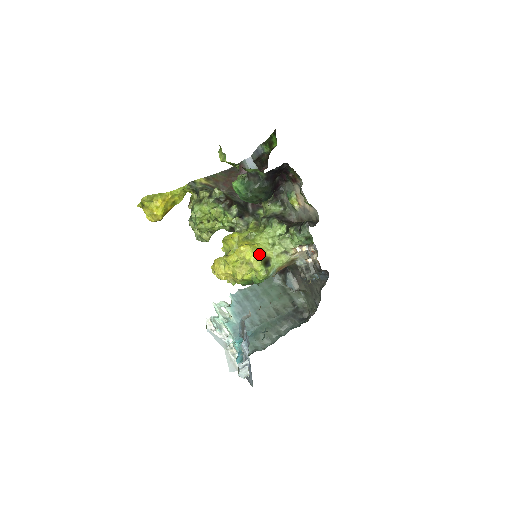
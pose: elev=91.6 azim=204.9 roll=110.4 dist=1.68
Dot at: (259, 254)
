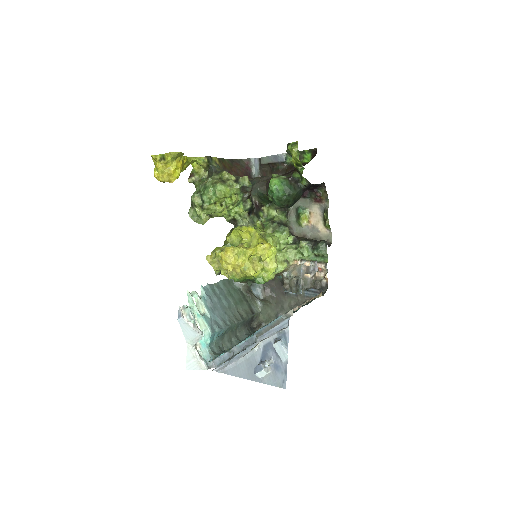
Dot at: (275, 256)
